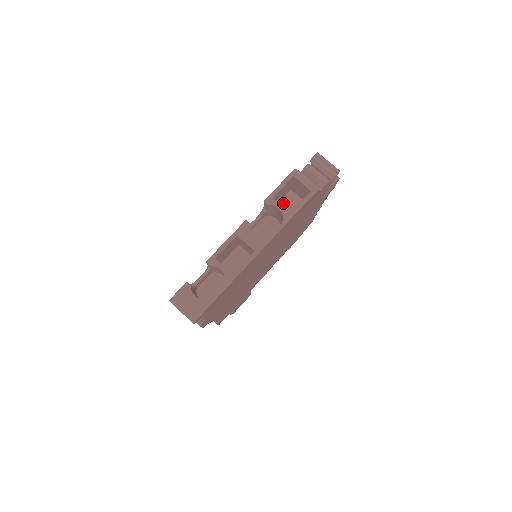
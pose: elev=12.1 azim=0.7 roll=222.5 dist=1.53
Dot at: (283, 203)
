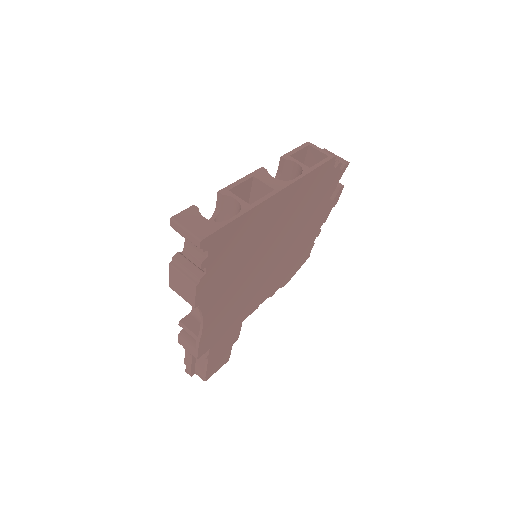
Dot at: occluded
